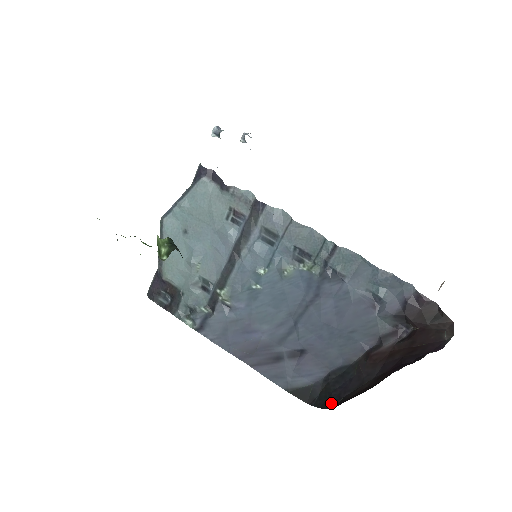
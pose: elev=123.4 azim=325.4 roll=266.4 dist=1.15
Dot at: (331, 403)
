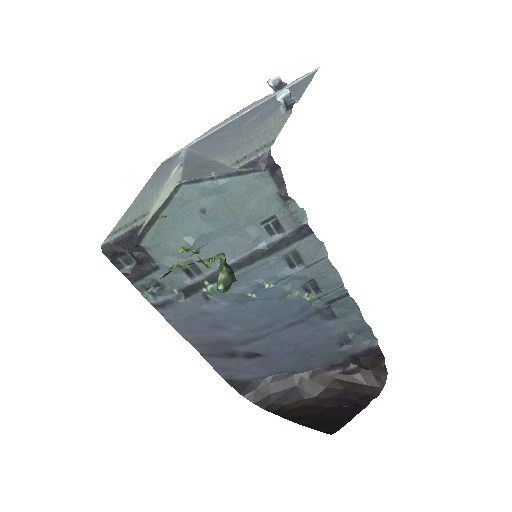
Dot at: (270, 406)
